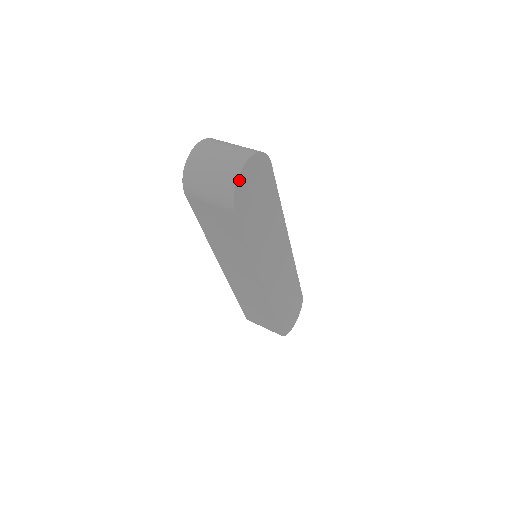
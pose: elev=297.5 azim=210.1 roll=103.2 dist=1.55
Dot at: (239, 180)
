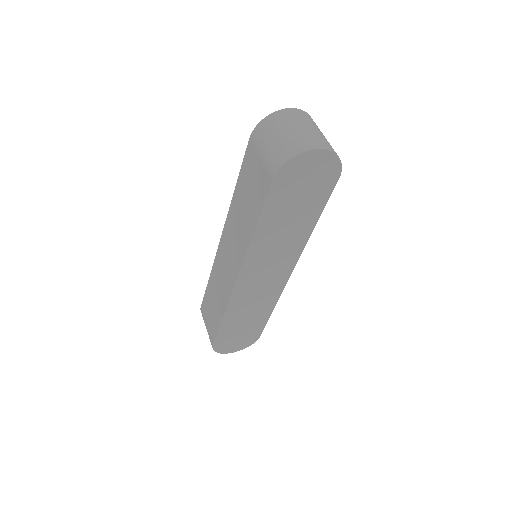
Dot at: (300, 156)
